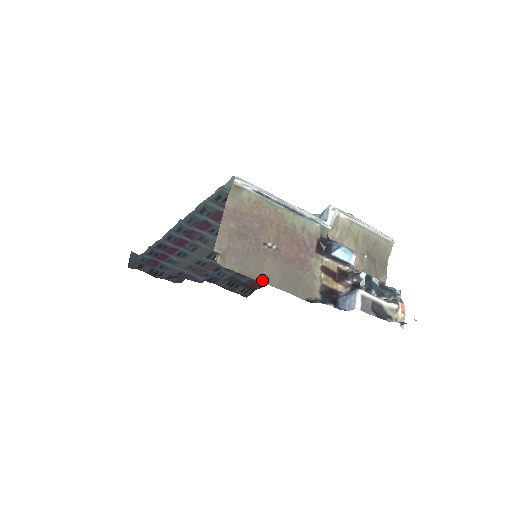
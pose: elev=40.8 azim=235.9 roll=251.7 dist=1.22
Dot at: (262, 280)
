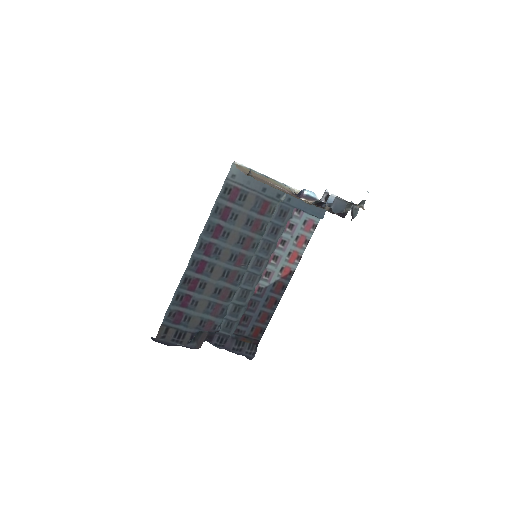
Dot at: occluded
